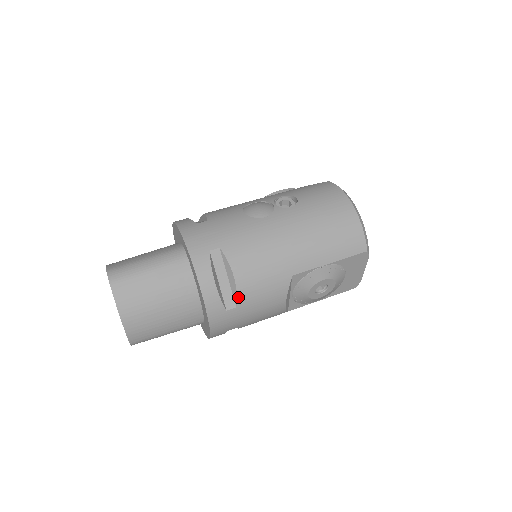
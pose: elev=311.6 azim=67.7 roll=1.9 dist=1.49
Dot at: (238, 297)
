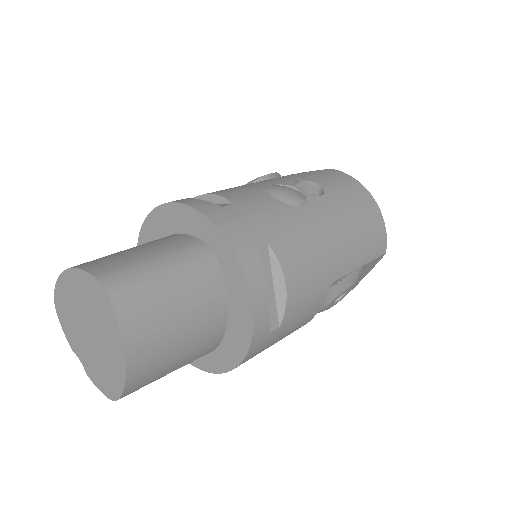
Dot at: (285, 313)
